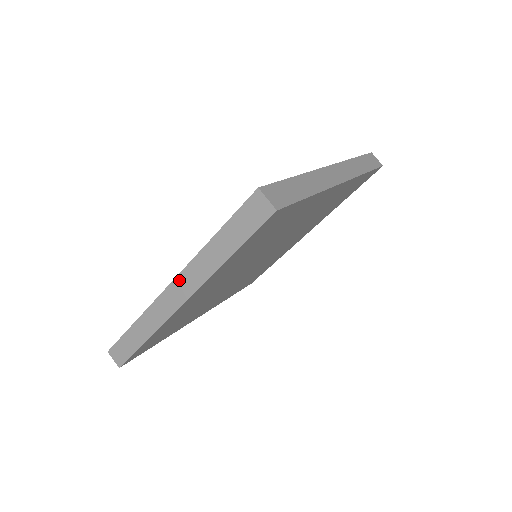
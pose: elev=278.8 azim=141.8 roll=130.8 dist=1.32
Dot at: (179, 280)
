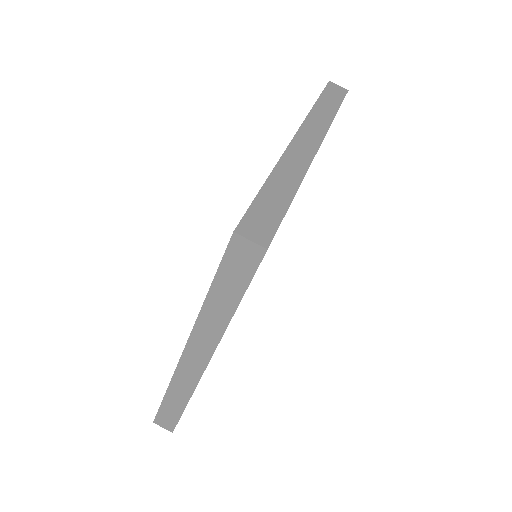
Dot at: (191, 345)
